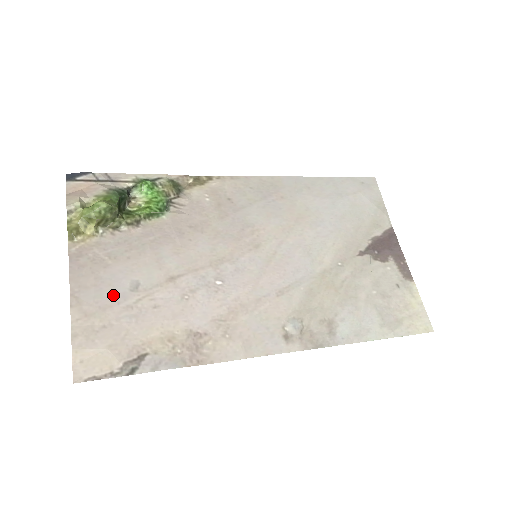
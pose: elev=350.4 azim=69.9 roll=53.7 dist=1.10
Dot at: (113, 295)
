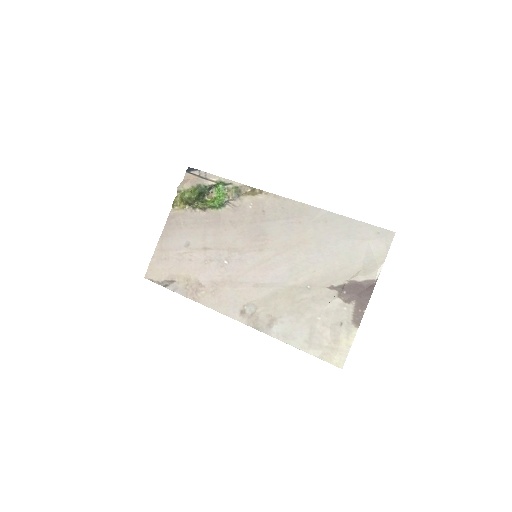
Dot at: (176, 245)
